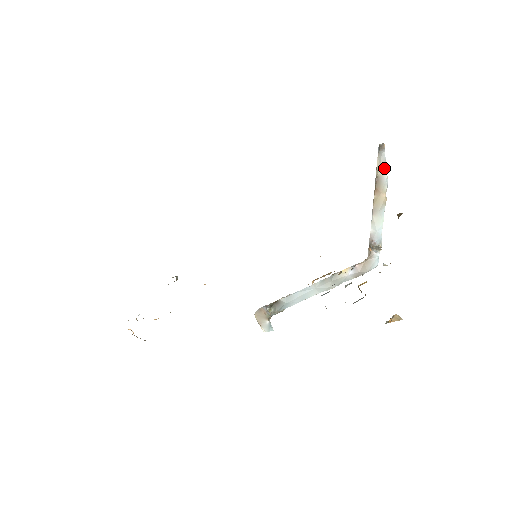
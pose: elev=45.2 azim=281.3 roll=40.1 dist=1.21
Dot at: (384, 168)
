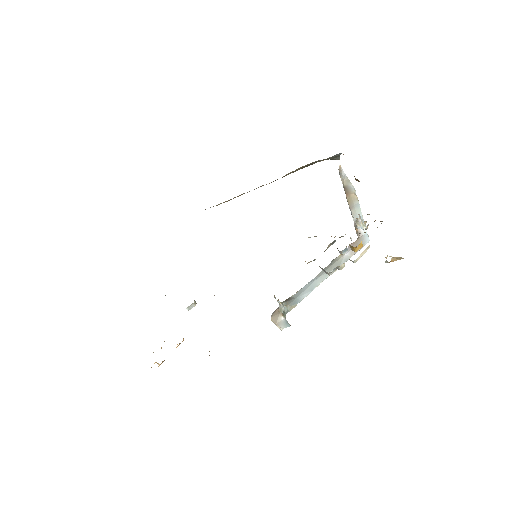
Dot at: (348, 181)
